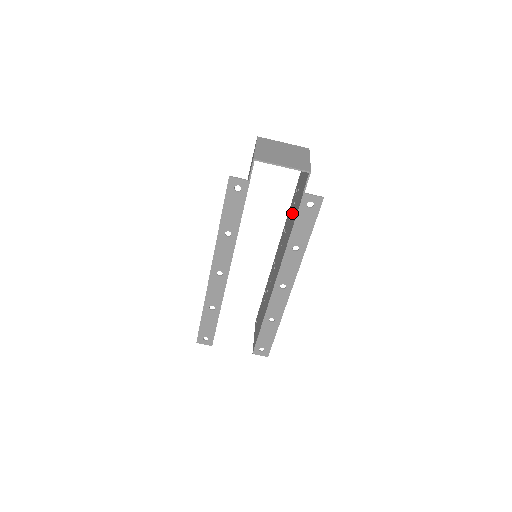
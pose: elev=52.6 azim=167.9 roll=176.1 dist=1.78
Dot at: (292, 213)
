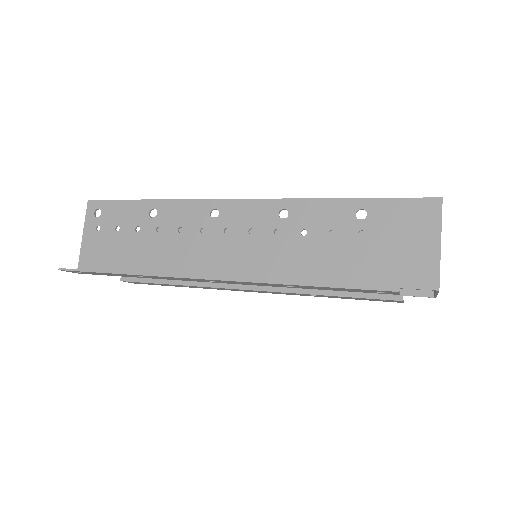
Dot at: occluded
